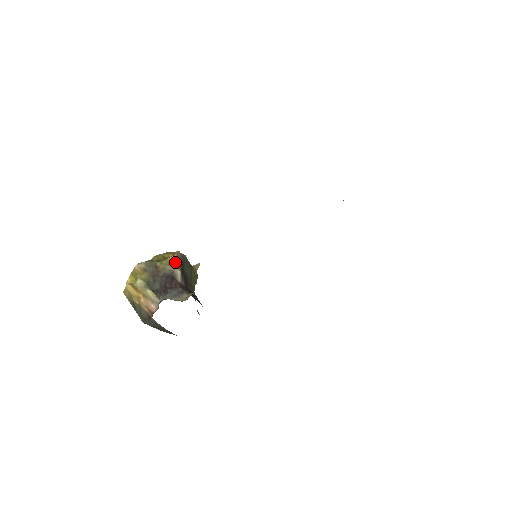
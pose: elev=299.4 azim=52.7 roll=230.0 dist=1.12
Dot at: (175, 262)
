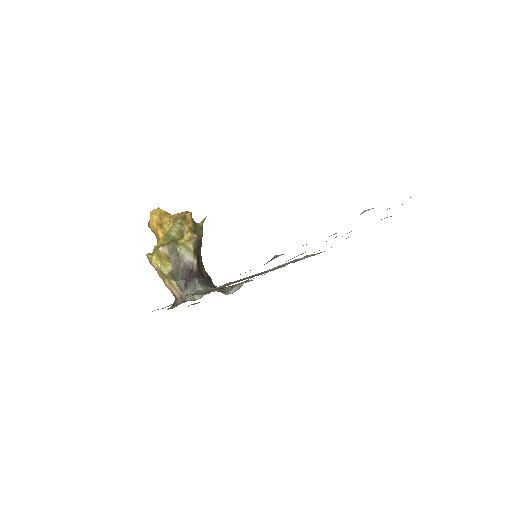
Dot at: (192, 251)
